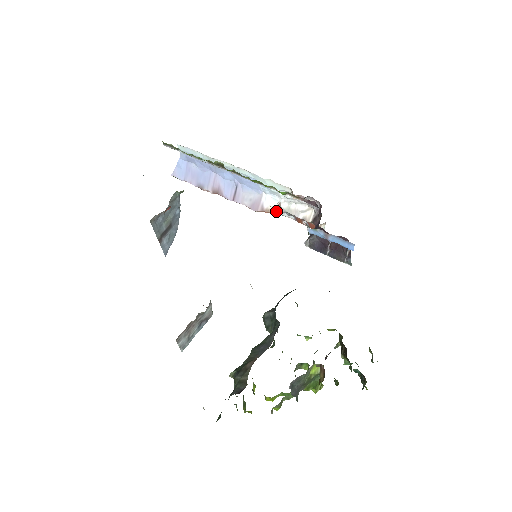
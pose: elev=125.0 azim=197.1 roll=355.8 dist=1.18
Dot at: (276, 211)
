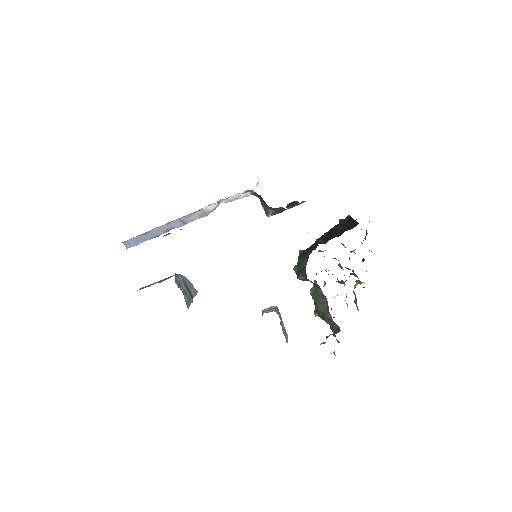
Dot at: occluded
